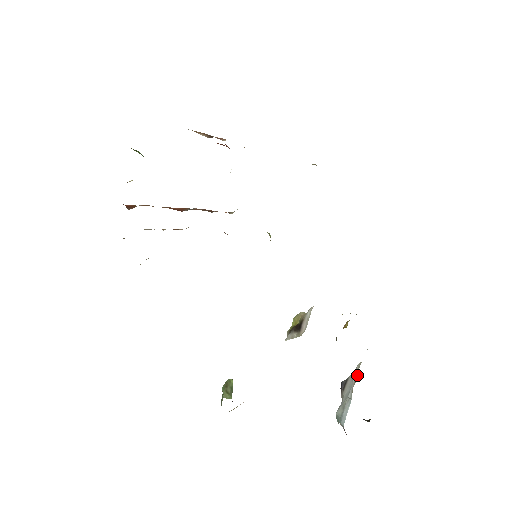
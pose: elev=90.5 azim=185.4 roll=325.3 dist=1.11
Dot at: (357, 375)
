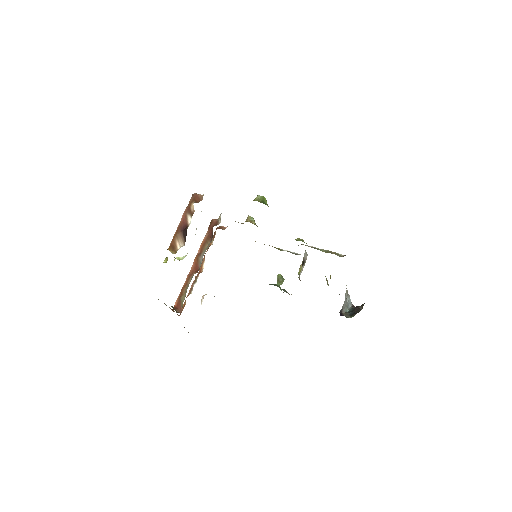
Dot at: (347, 292)
